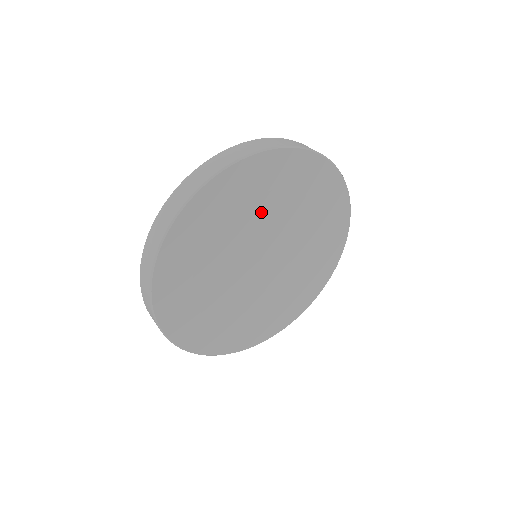
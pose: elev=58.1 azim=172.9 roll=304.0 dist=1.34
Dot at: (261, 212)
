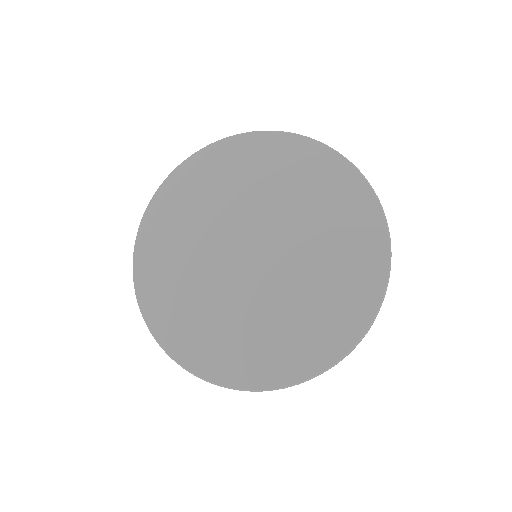
Dot at: (214, 208)
